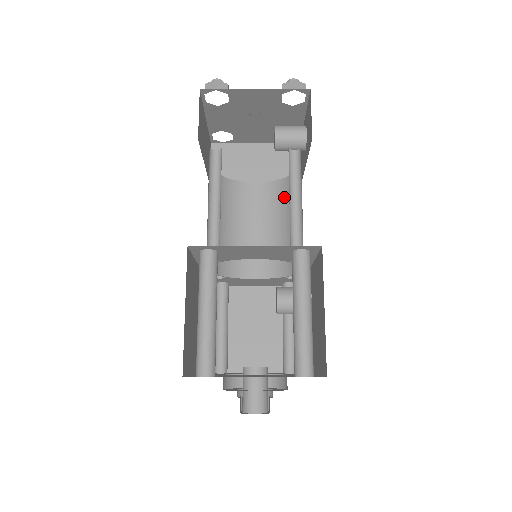
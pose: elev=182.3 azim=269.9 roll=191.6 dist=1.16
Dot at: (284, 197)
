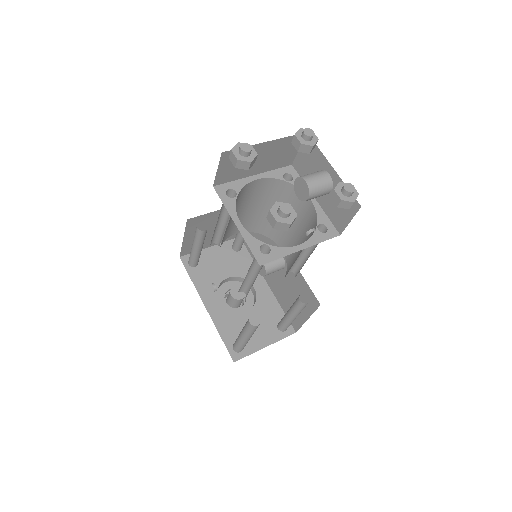
Dot at: (280, 194)
